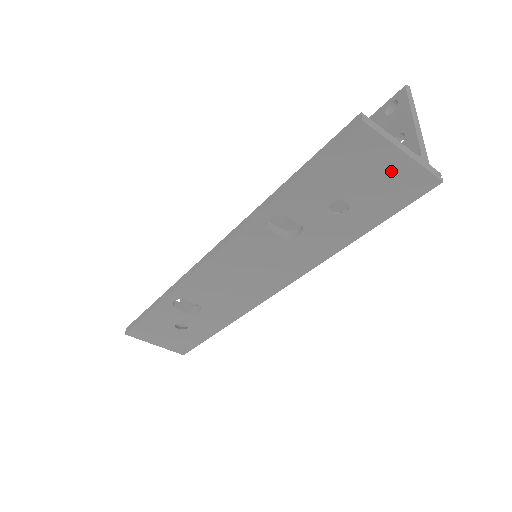
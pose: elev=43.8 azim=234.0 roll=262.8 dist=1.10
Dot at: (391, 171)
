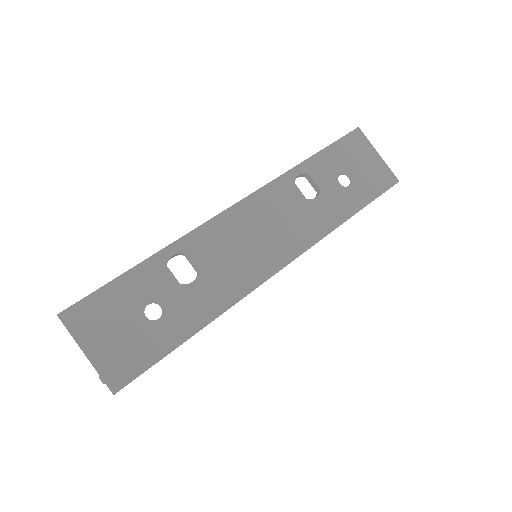
Dot at: (373, 163)
